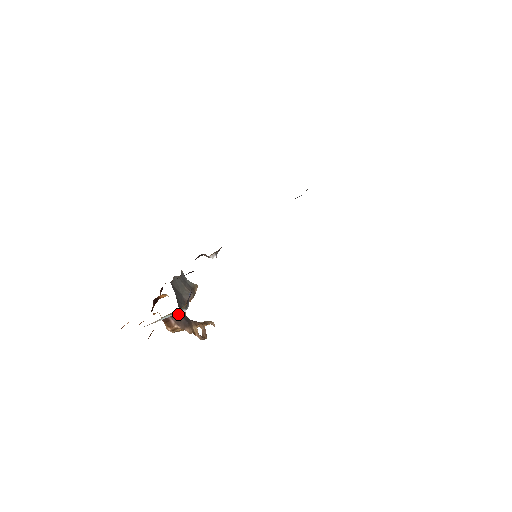
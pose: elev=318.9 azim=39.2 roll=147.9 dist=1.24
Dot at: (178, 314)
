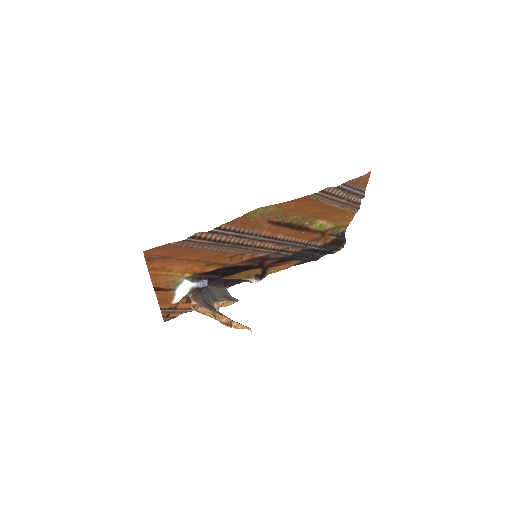
Dot at: (198, 296)
